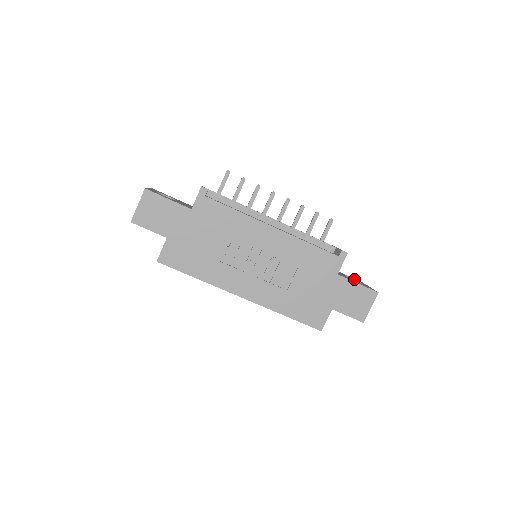
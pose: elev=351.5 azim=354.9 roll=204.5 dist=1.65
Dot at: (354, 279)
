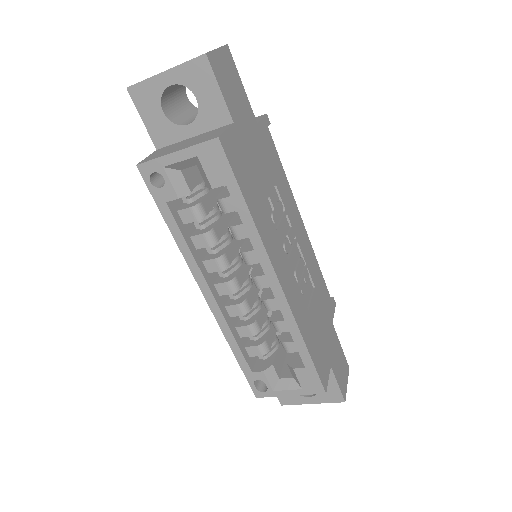
Dot at: occluded
